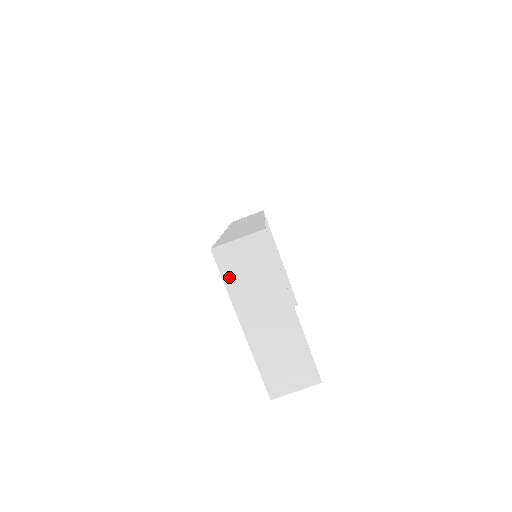
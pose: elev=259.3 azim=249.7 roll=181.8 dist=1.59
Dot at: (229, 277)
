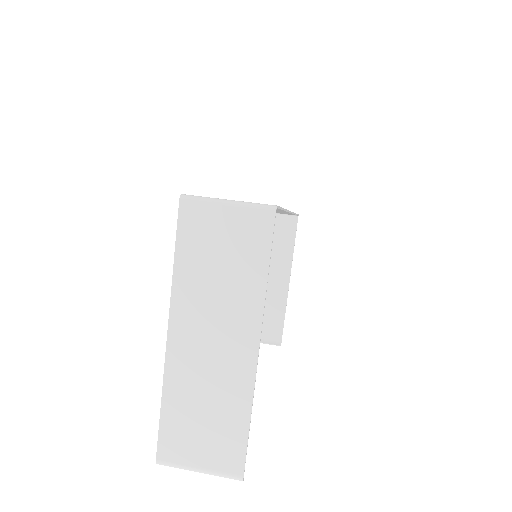
Dot at: (186, 250)
